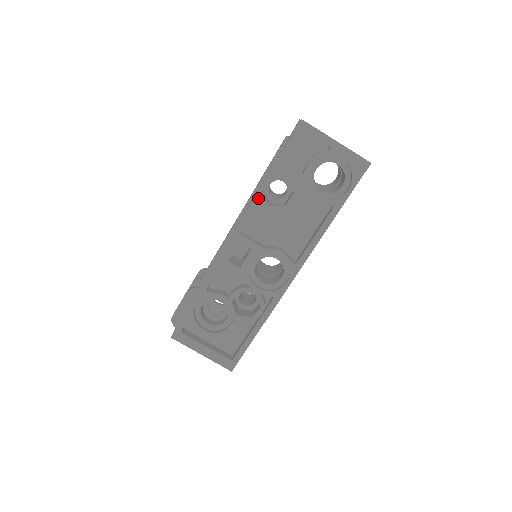
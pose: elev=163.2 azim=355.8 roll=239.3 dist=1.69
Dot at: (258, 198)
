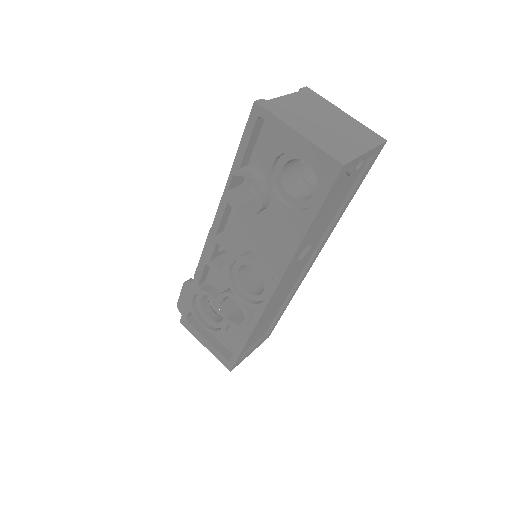
Dot at: (226, 197)
